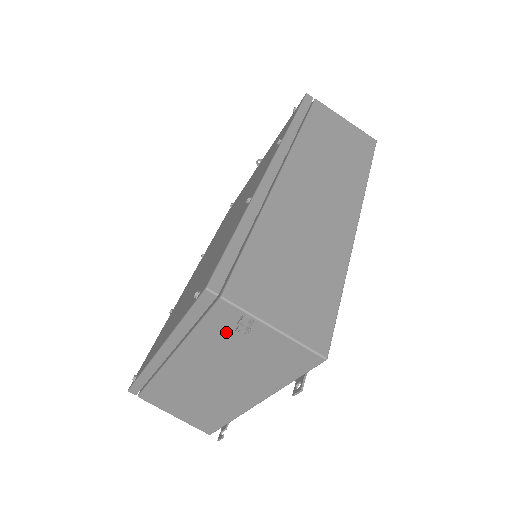
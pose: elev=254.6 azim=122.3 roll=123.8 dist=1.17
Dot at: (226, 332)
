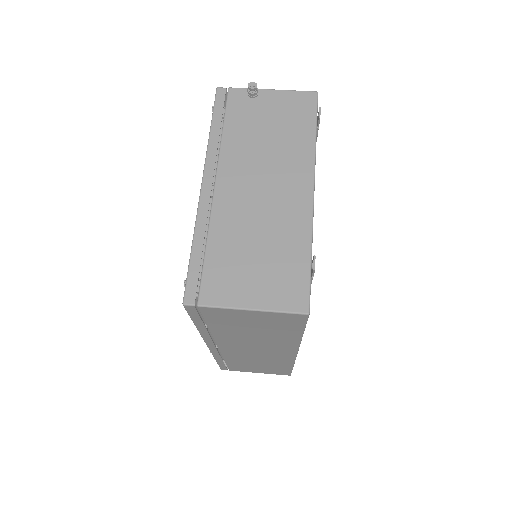
Dot at: (245, 115)
